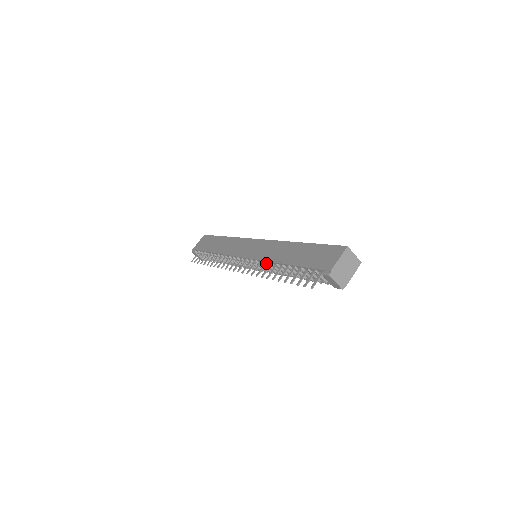
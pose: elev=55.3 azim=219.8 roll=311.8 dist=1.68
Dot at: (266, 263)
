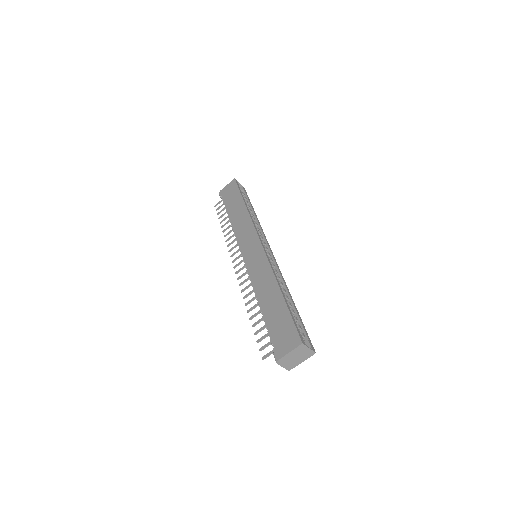
Dot at: (252, 286)
